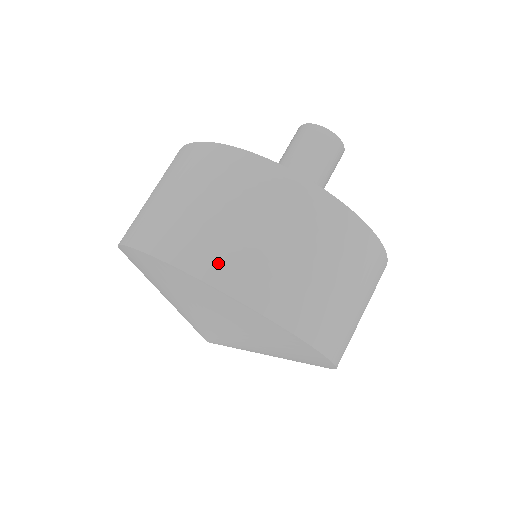
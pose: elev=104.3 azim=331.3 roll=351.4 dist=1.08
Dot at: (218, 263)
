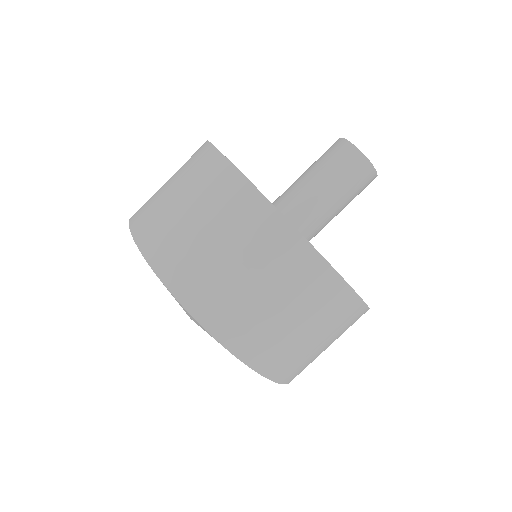
Dot at: (253, 345)
